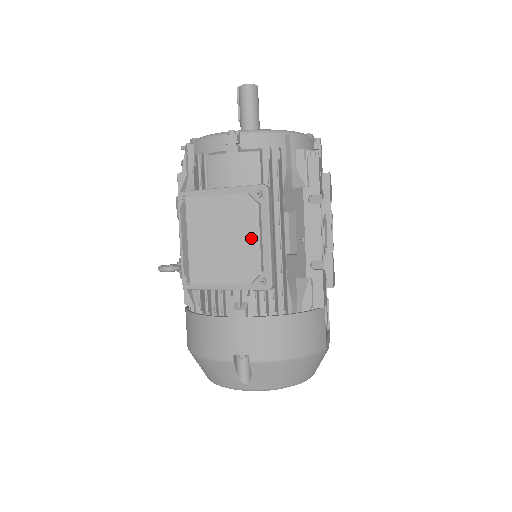
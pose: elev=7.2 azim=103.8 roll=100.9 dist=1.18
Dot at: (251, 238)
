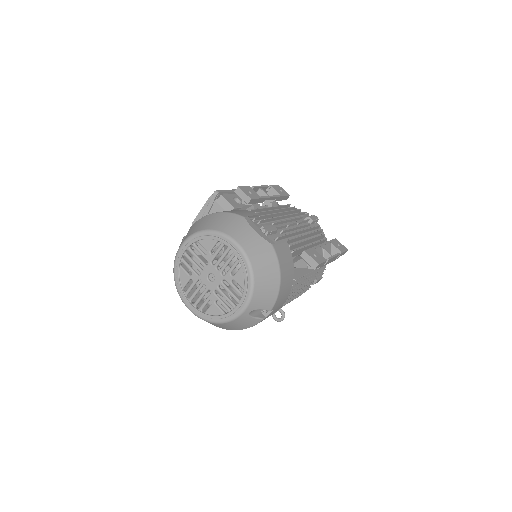
Dot at: occluded
